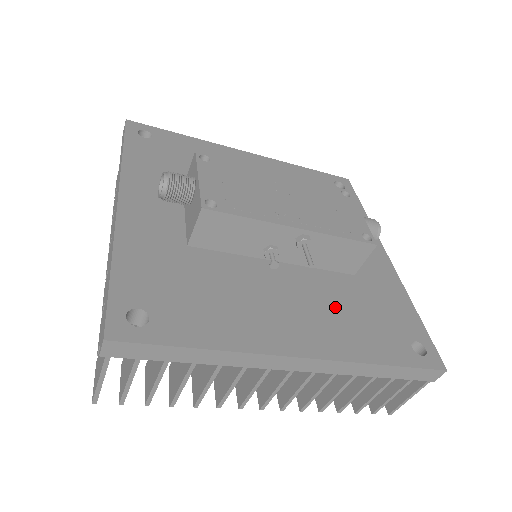
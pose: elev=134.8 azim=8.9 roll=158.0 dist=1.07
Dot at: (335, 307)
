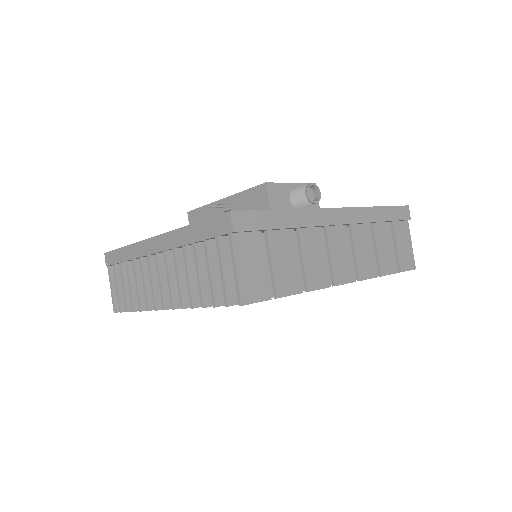
Dot at: occluded
